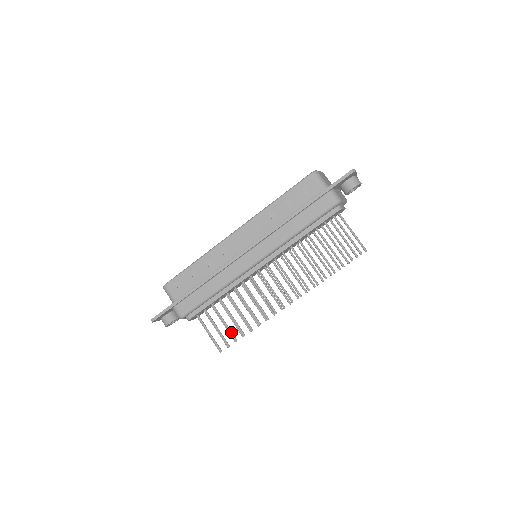
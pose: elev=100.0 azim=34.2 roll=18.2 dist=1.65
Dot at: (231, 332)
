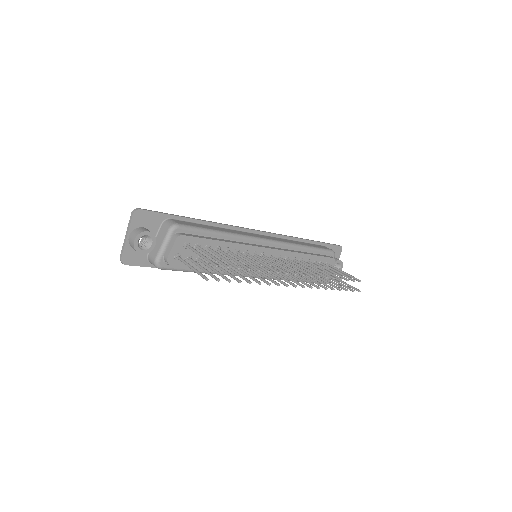
Dot at: occluded
